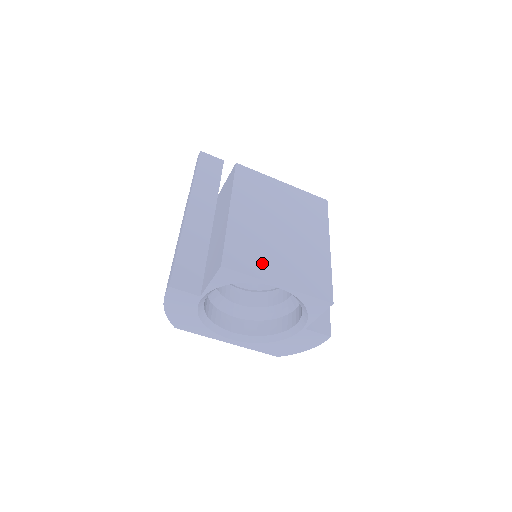
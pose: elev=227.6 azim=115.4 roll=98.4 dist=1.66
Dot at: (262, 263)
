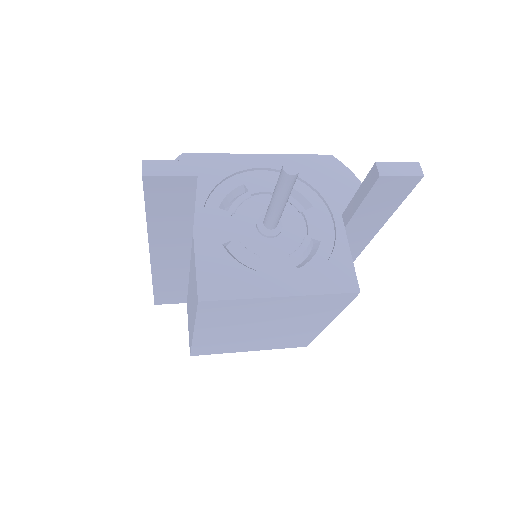
Dot at: (233, 348)
